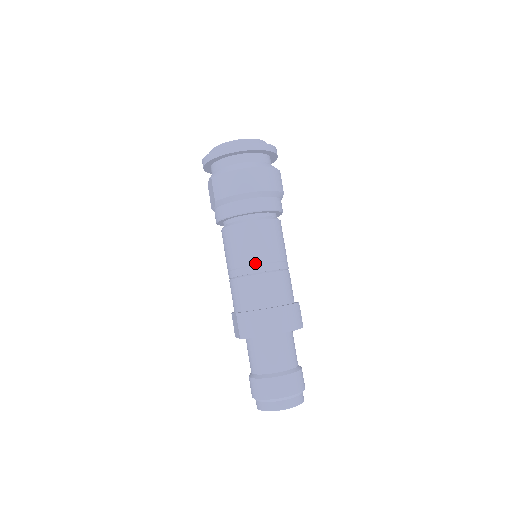
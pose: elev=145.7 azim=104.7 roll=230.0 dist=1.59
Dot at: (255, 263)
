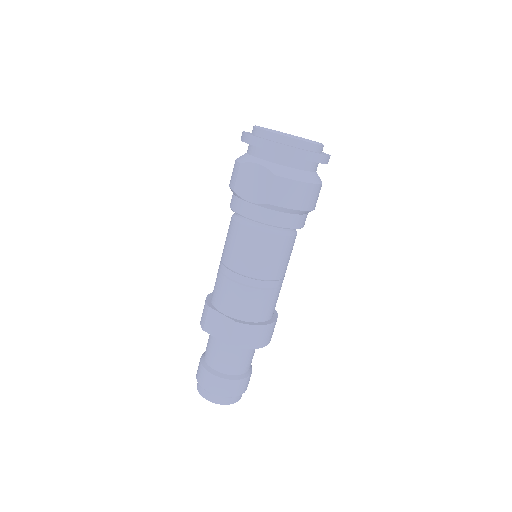
Dot at: (275, 279)
